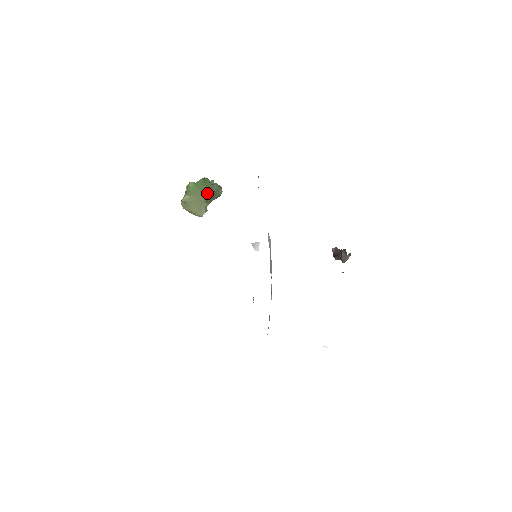
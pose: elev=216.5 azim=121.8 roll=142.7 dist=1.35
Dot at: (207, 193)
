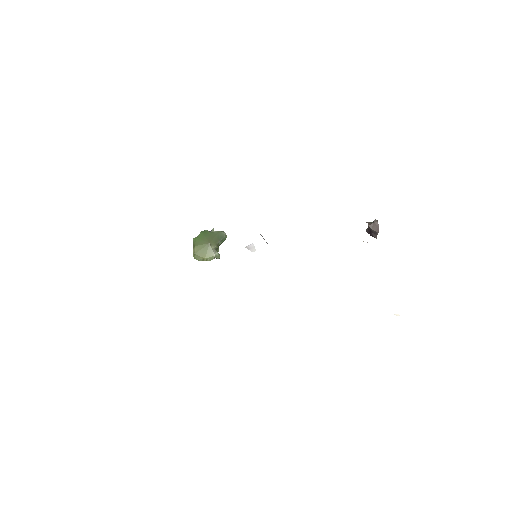
Dot at: (209, 239)
